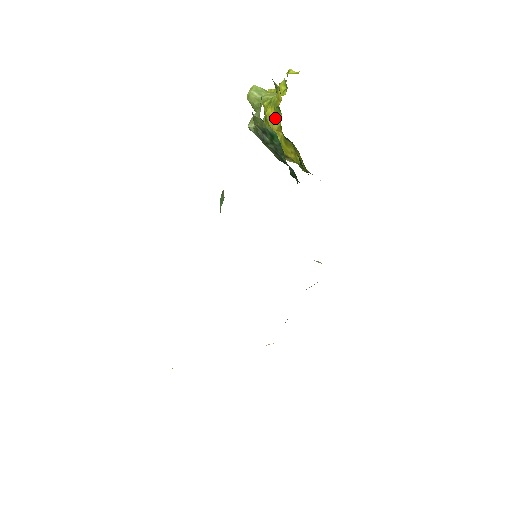
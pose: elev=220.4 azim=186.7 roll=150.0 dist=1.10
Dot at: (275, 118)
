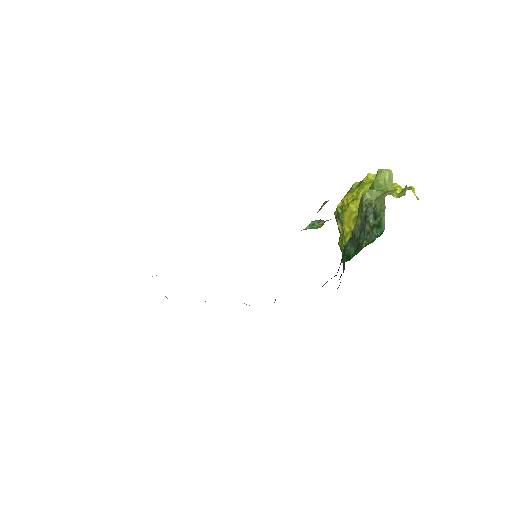
Dot at: occluded
